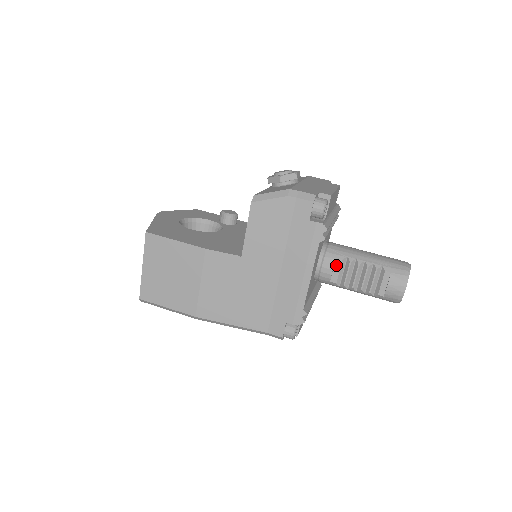
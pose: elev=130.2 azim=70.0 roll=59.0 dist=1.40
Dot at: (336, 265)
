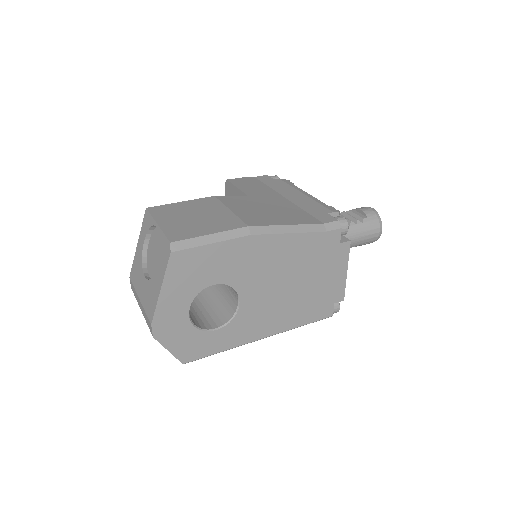
Dot at: occluded
